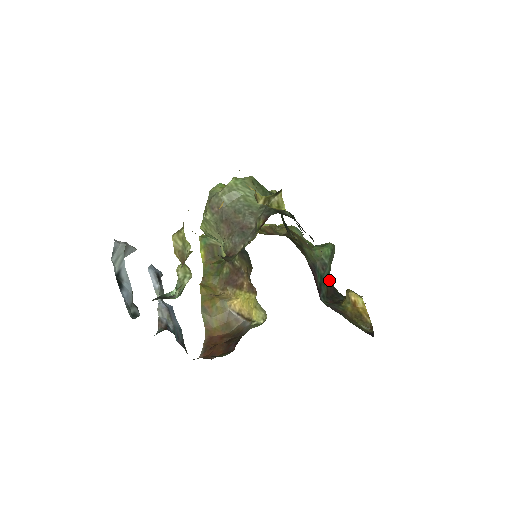
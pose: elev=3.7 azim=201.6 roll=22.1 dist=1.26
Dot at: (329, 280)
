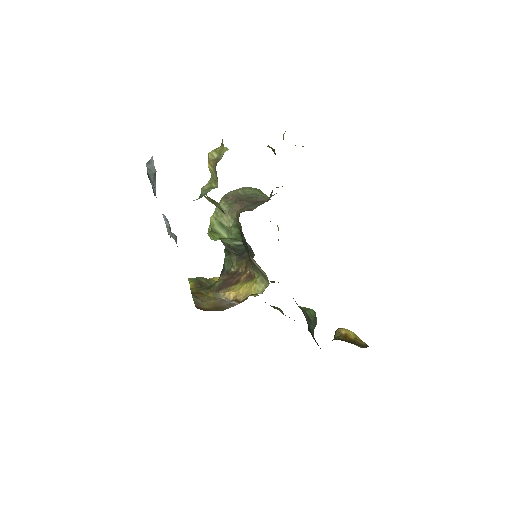
Dot at: (314, 338)
